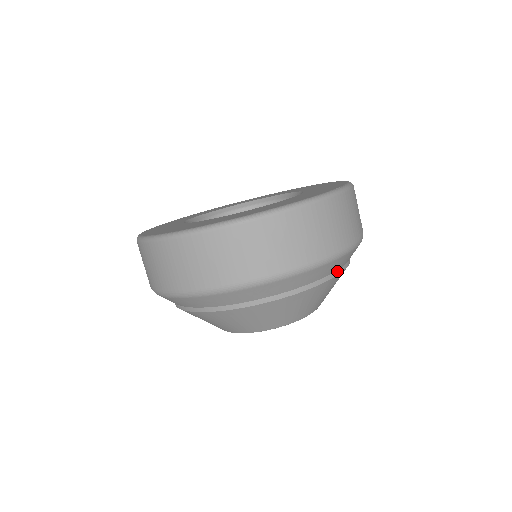
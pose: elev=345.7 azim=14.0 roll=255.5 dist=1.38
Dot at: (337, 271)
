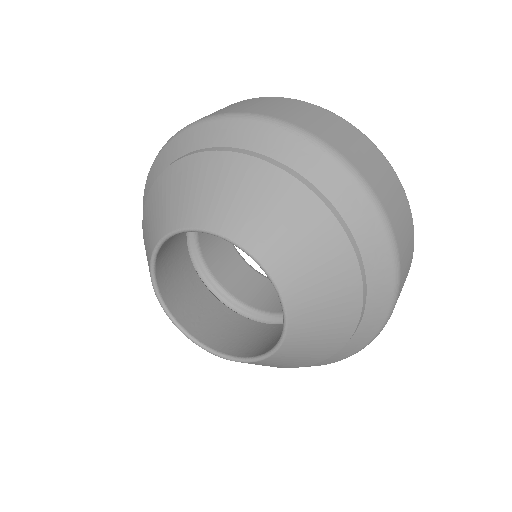
Dot at: (343, 346)
